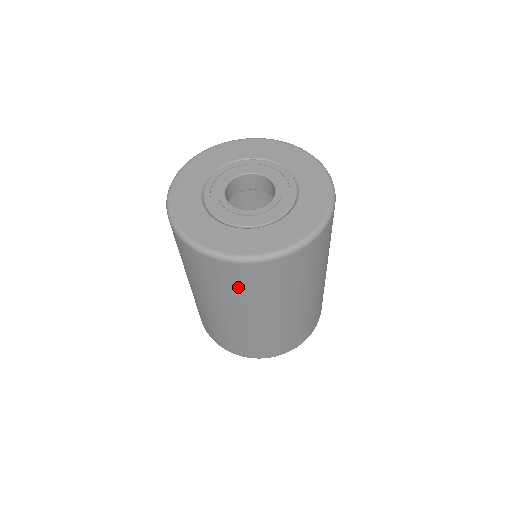
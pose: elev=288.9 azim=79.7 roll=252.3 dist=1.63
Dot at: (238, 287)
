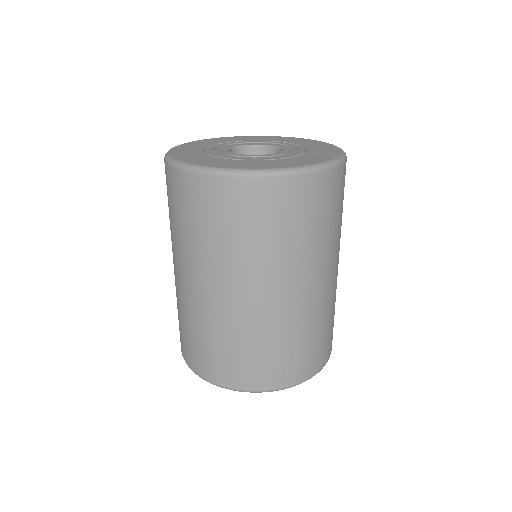
Dot at: (279, 226)
